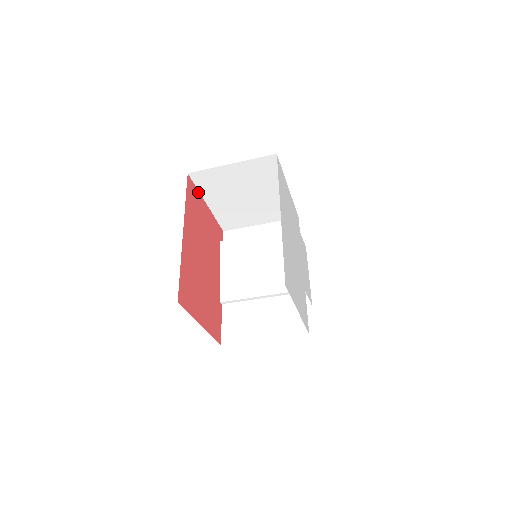
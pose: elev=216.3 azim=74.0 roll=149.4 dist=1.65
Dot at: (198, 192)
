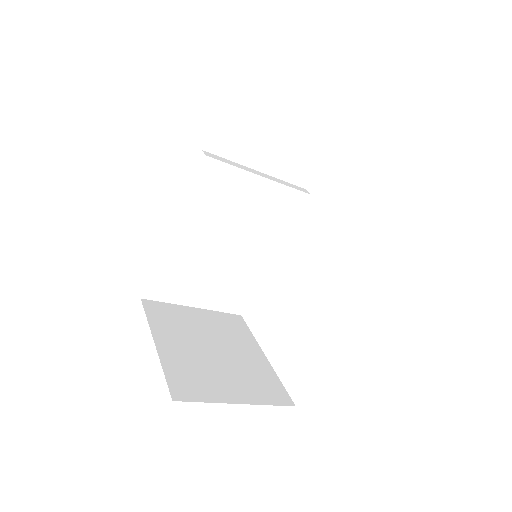
Dot at: occluded
